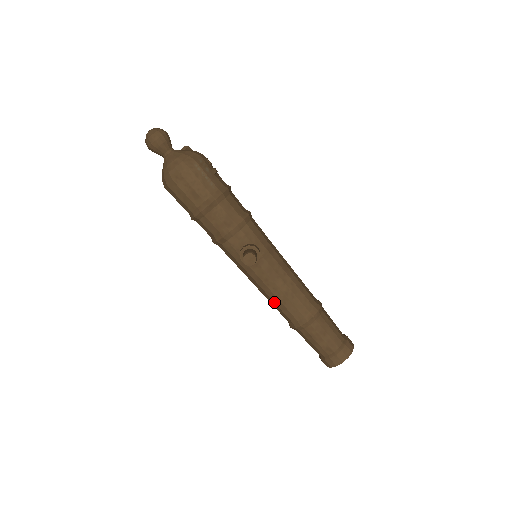
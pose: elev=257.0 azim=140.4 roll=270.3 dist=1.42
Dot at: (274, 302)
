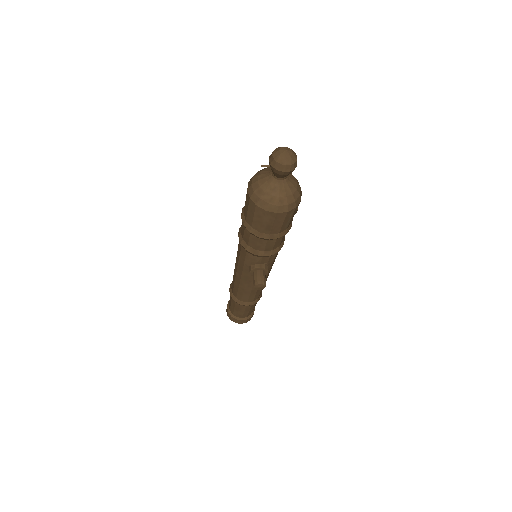
Dot at: (239, 287)
